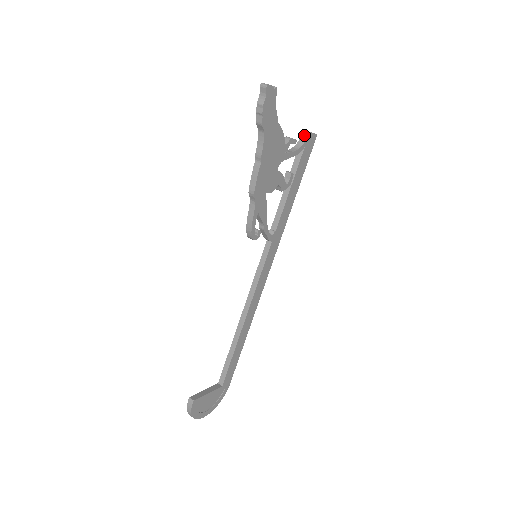
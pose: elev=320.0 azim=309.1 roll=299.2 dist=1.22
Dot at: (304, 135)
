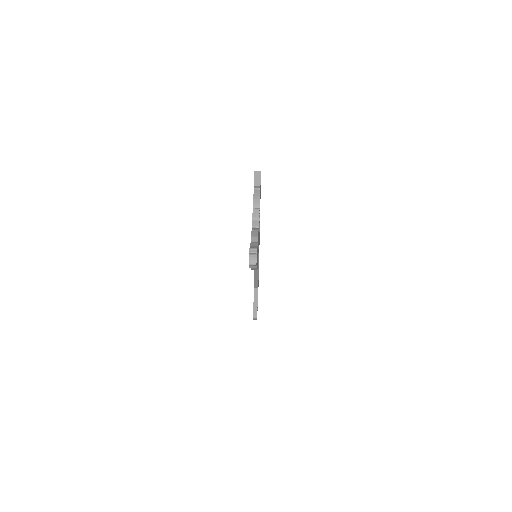
Dot at: (256, 189)
